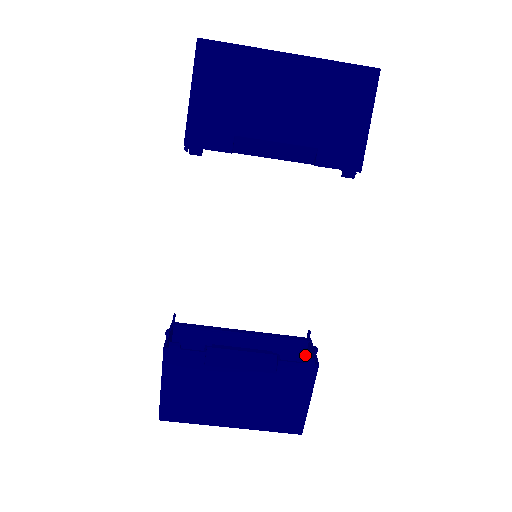
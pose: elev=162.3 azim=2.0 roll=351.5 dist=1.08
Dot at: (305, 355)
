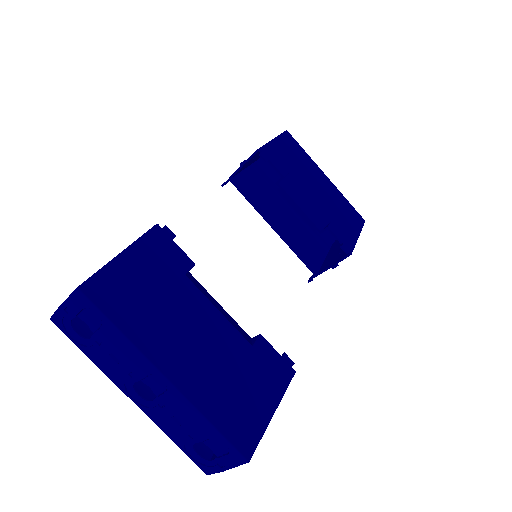
Dot at: occluded
